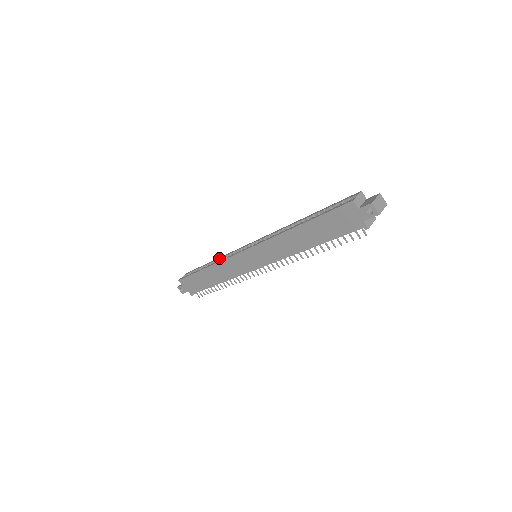
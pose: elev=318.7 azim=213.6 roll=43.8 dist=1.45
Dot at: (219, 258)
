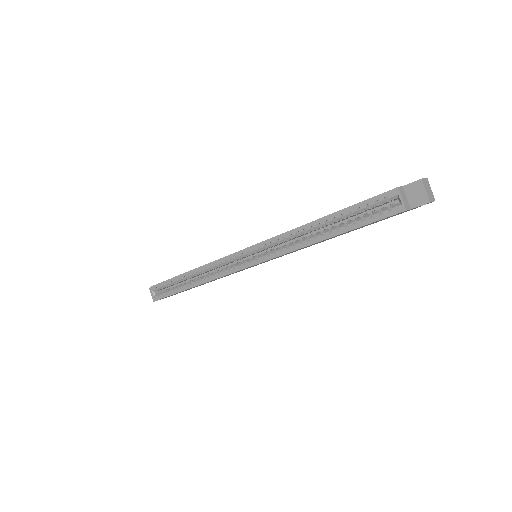
Dot at: (199, 271)
